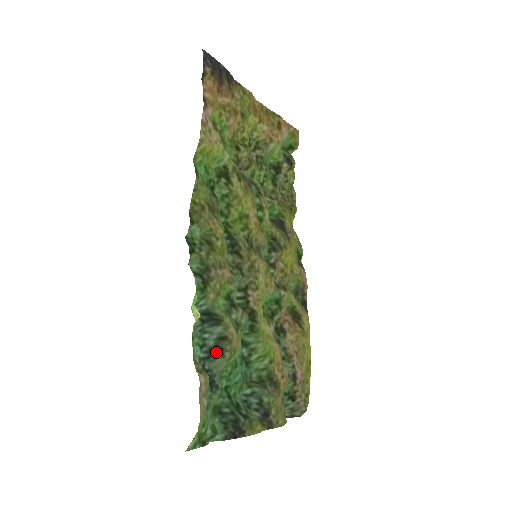
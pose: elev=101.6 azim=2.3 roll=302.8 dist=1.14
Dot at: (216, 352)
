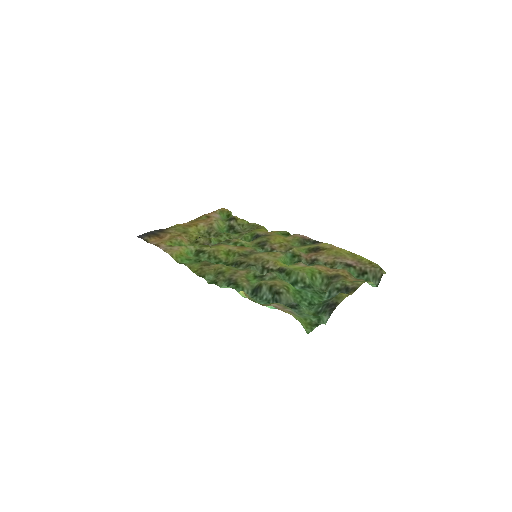
Dot at: (275, 295)
